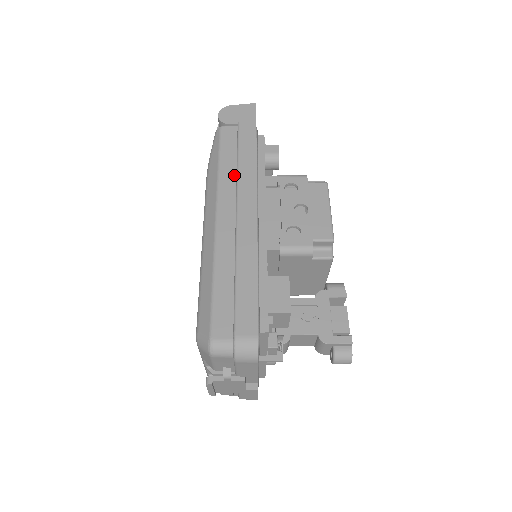
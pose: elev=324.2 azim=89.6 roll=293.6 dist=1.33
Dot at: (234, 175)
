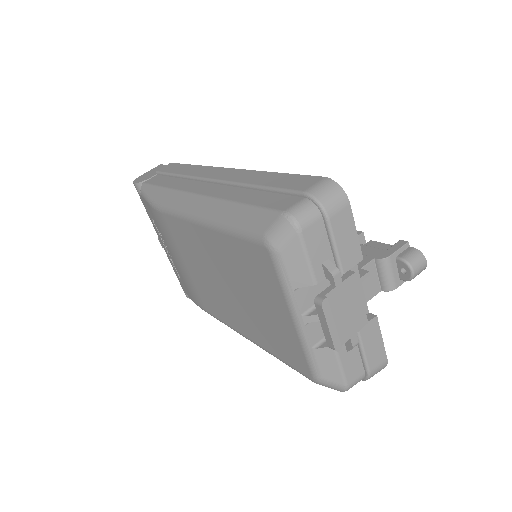
Dot at: (183, 180)
